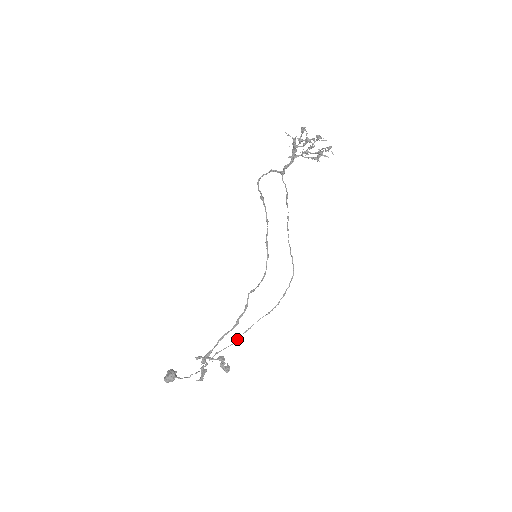
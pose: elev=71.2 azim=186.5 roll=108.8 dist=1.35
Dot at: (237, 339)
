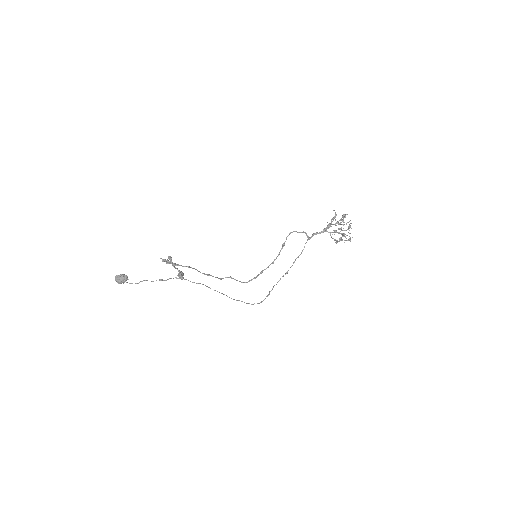
Dot at: (198, 283)
